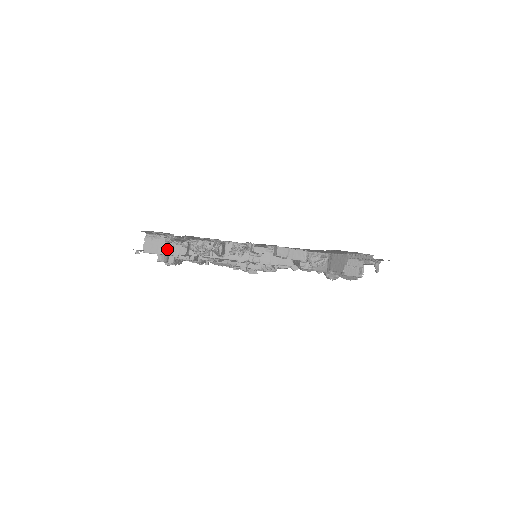
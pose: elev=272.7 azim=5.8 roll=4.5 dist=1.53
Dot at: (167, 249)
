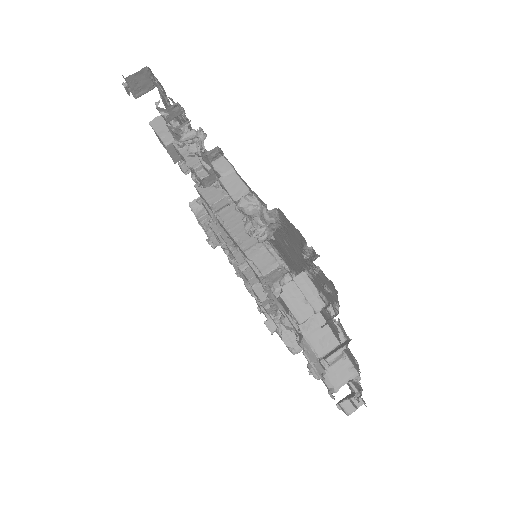
Dot at: (168, 137)
